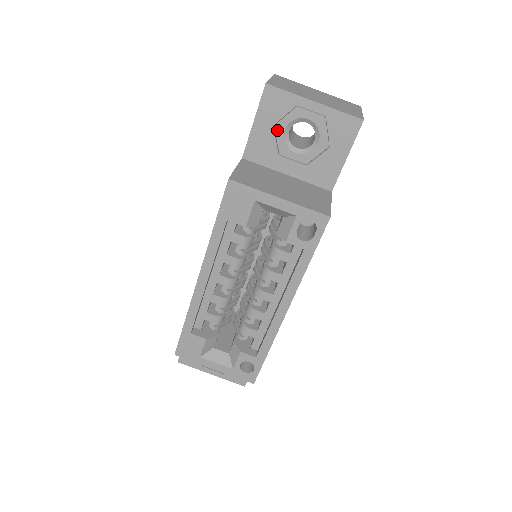
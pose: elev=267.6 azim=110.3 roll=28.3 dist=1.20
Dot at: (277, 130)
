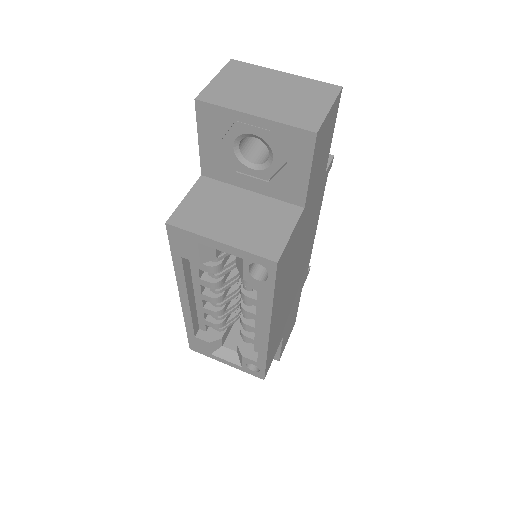
Dot at: (225, 147)
